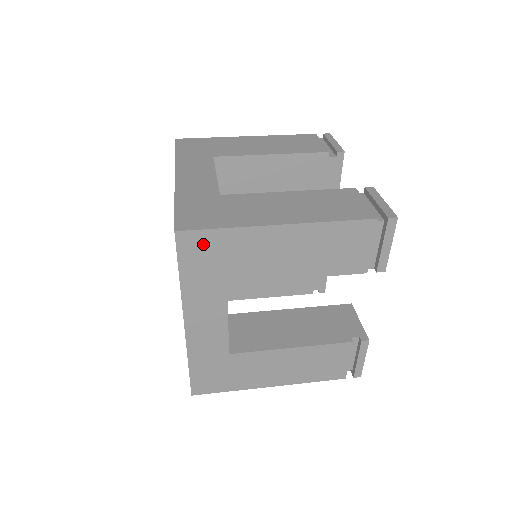
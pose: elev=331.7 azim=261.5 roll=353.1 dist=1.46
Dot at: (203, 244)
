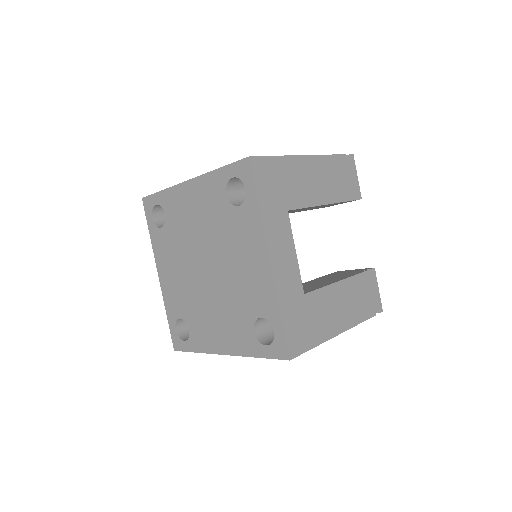
Dot at: (267, 170)
